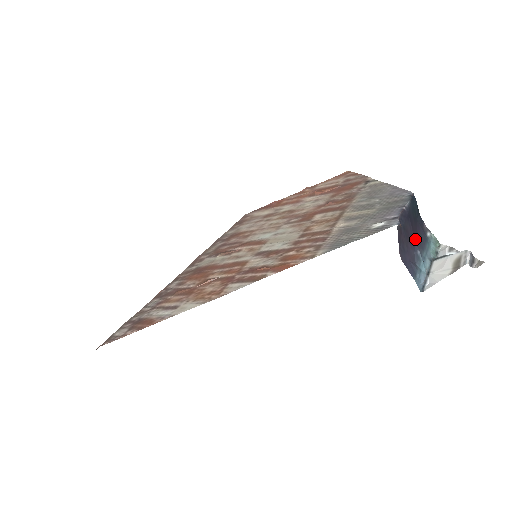
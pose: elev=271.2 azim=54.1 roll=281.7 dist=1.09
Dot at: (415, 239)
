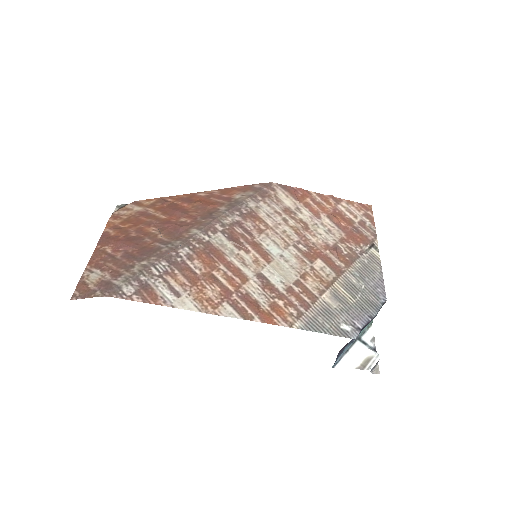
Dot at: occluded
